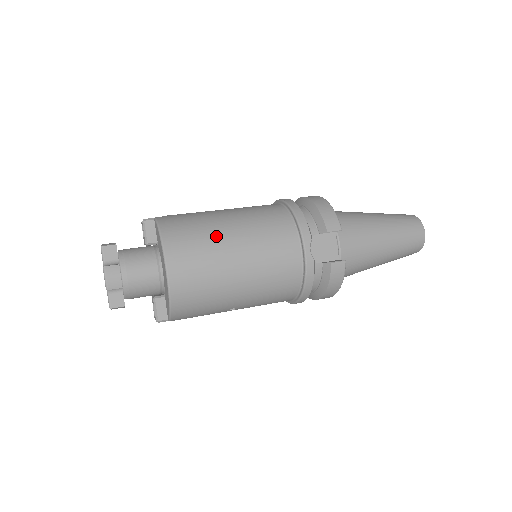
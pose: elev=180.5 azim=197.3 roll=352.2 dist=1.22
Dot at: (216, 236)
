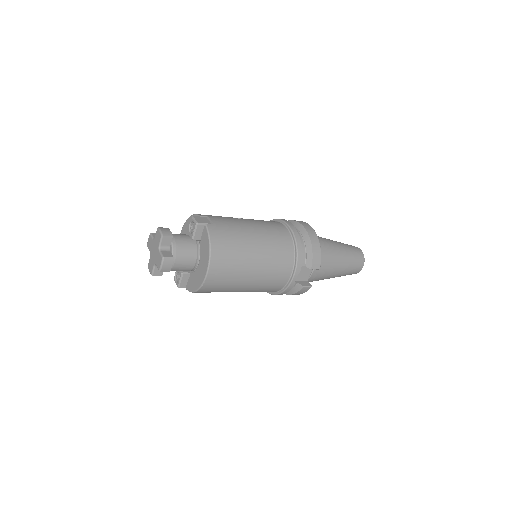
Dot at: (245, 257)
